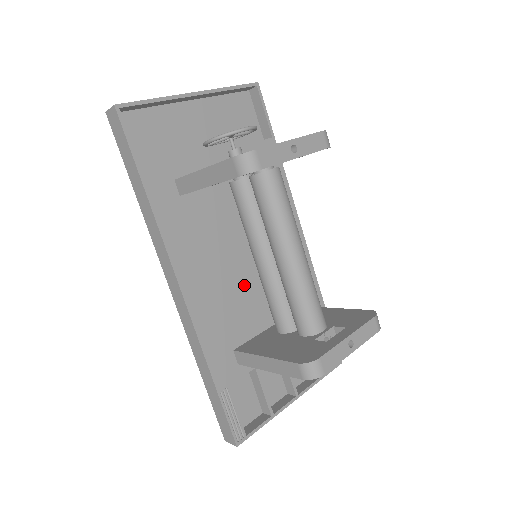
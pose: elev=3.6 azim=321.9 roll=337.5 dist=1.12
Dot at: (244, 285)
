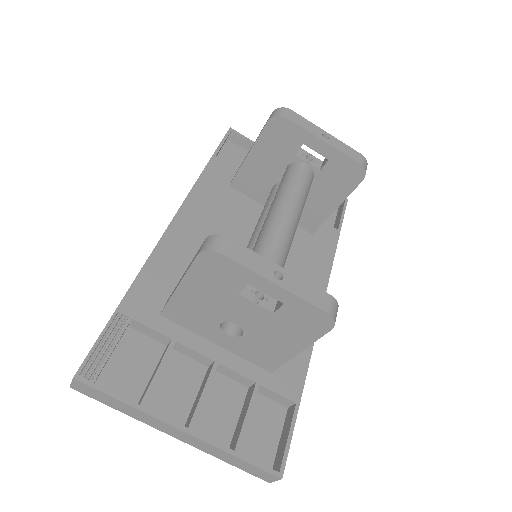
Dot at: occluded
